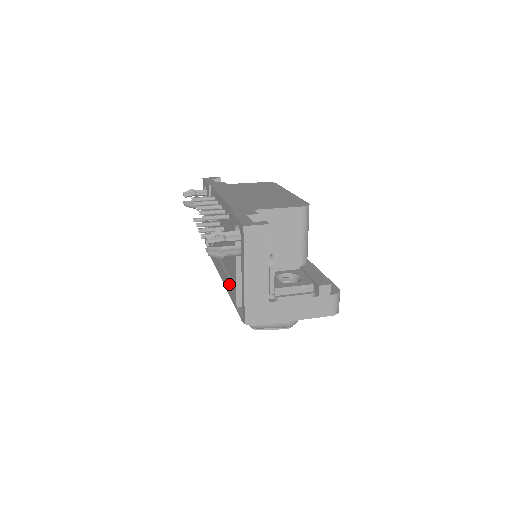
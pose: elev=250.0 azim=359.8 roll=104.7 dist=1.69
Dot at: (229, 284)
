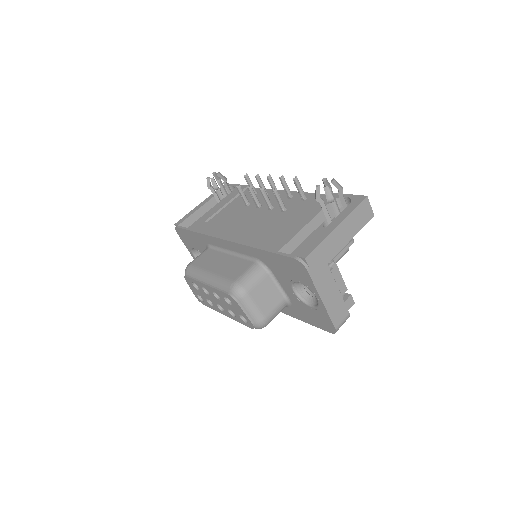
Dot at: (263, 238)
